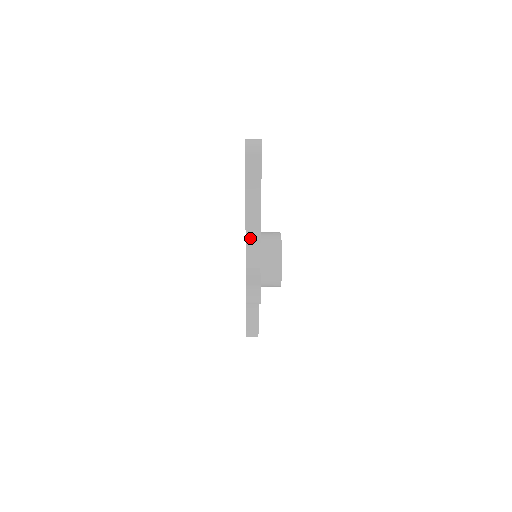
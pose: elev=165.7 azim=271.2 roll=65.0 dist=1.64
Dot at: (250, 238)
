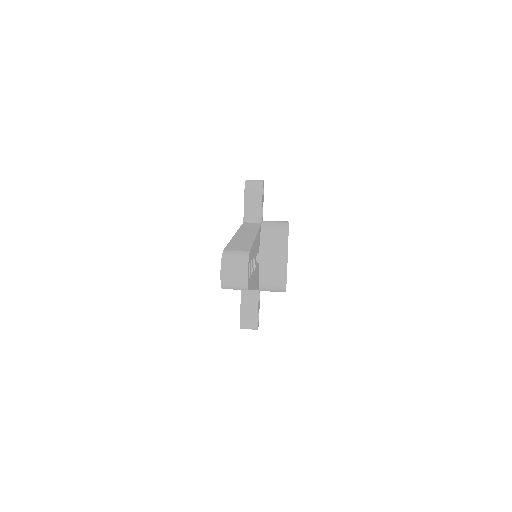
Dot at: occluded
